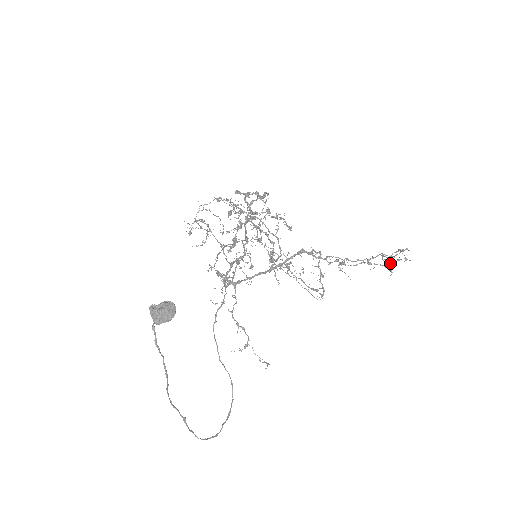
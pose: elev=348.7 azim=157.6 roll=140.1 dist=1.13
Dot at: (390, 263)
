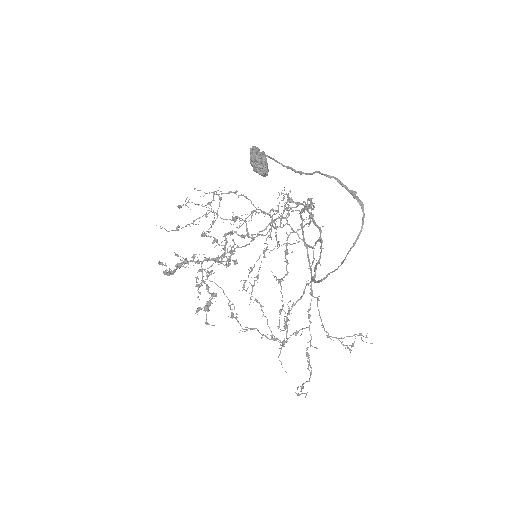
Dot at: occluded
